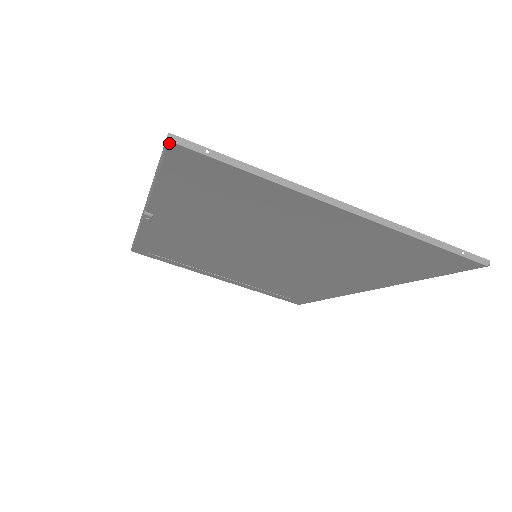
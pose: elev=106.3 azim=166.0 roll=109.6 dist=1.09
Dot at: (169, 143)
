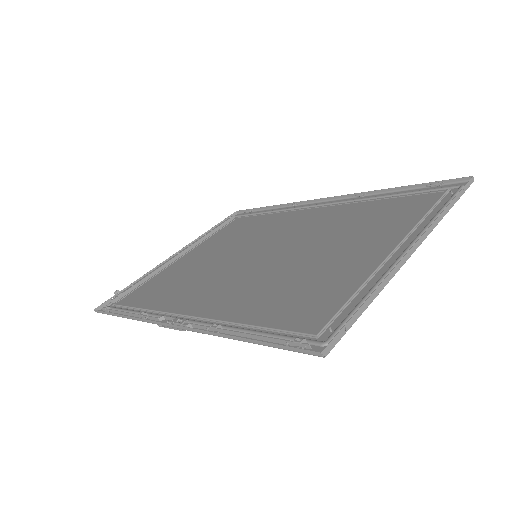
Dot at: (322, 356)
